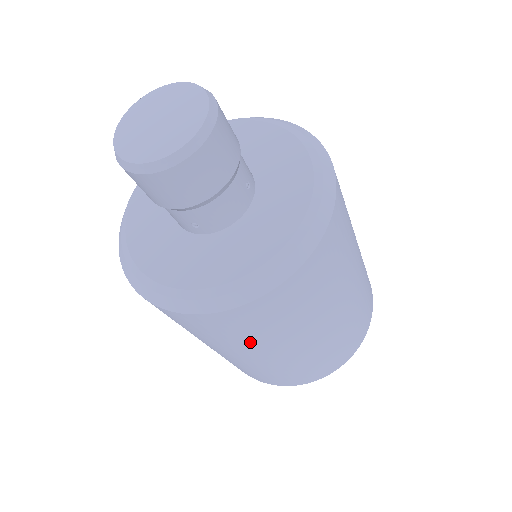
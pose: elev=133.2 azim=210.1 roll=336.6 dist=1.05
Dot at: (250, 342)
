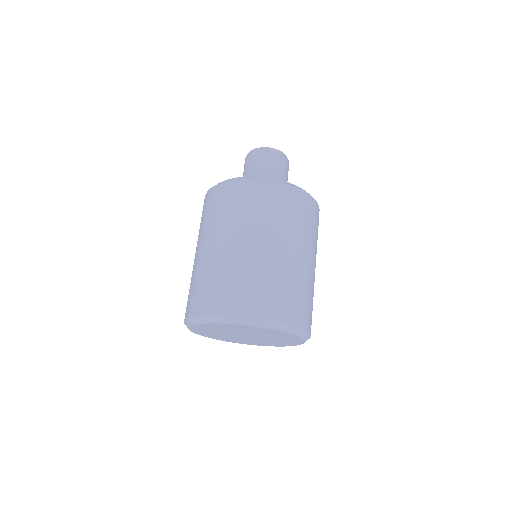
Dot at: (288, 225)
